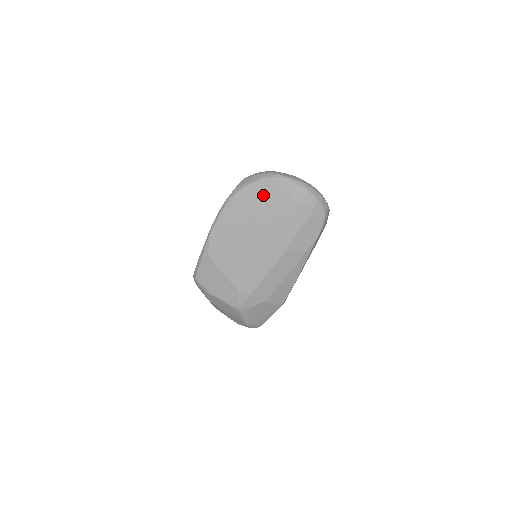
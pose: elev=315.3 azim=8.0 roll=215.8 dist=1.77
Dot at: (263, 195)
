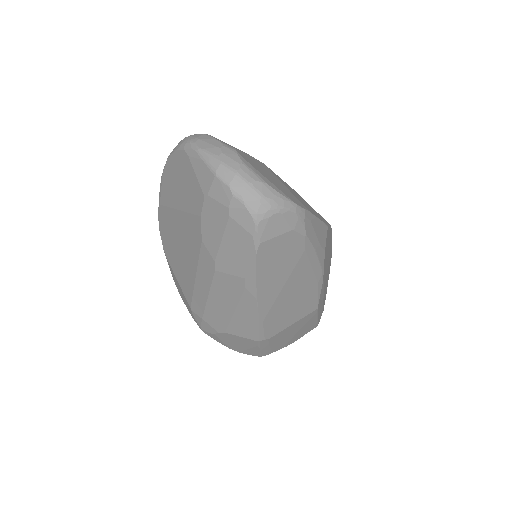
Dot at: (180, 176)
